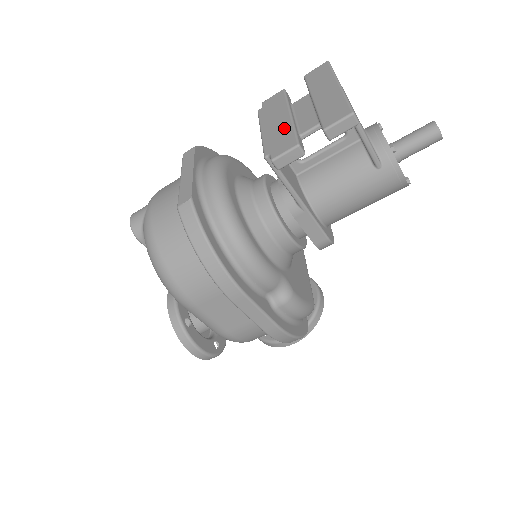
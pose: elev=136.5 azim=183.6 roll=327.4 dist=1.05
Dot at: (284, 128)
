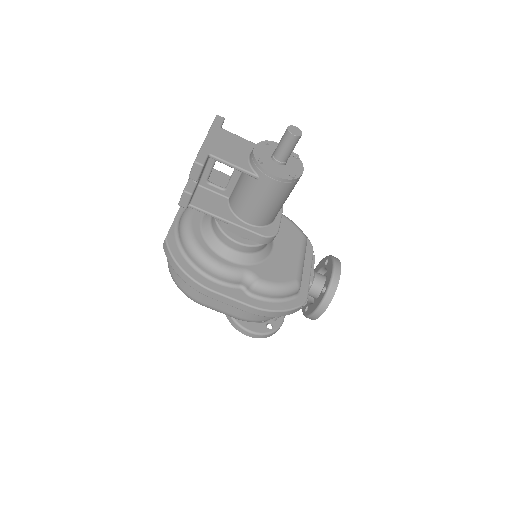
Dot at: occluded
